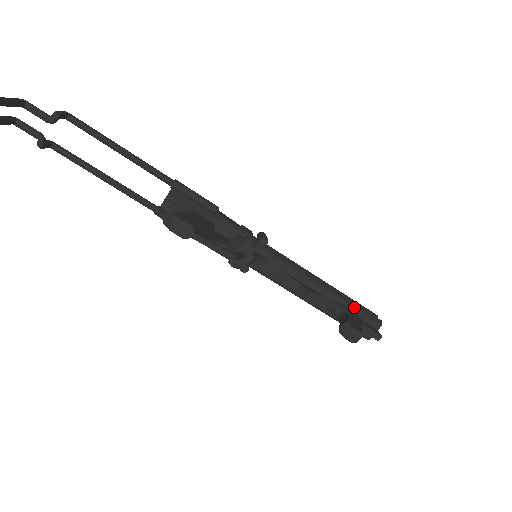
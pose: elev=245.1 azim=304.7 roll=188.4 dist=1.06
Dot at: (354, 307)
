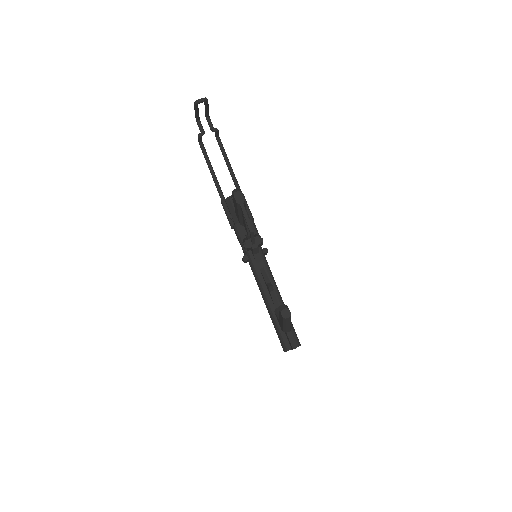
Dot at: occluded
